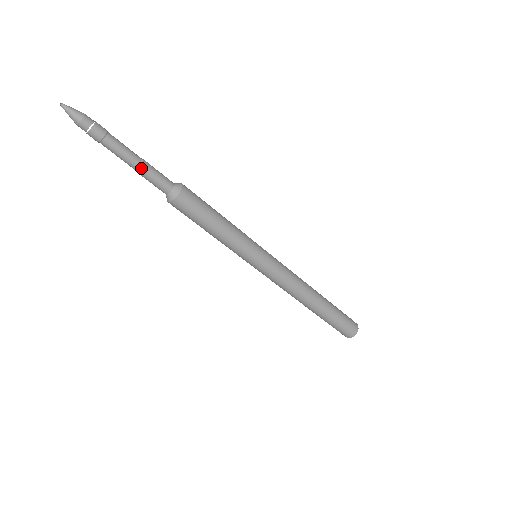
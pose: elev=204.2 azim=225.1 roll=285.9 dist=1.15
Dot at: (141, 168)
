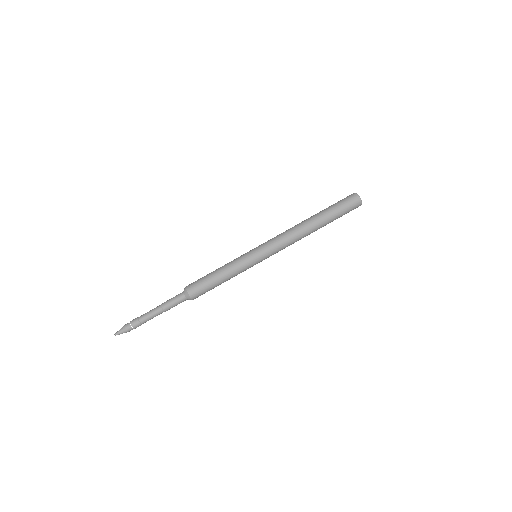
Dot at: (165, 309)
